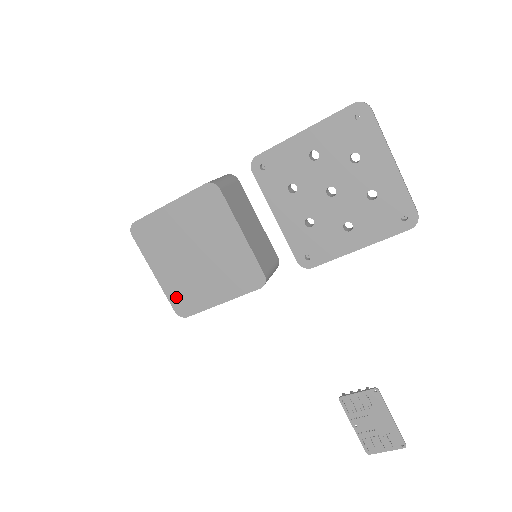
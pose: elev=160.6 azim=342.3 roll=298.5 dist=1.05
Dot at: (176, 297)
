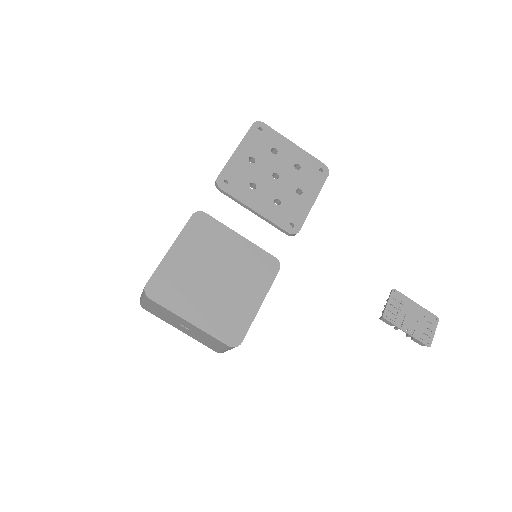
Dot at: (222, 330)
